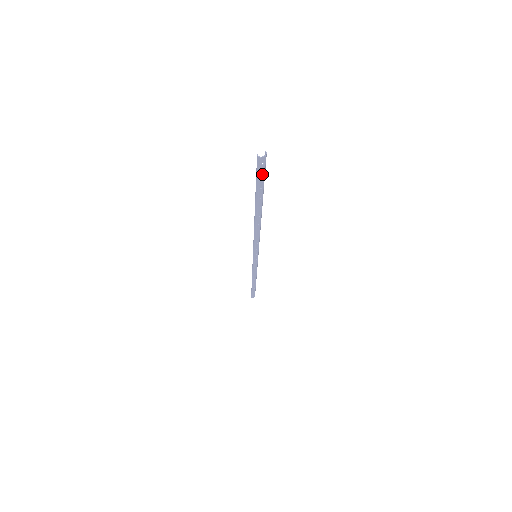
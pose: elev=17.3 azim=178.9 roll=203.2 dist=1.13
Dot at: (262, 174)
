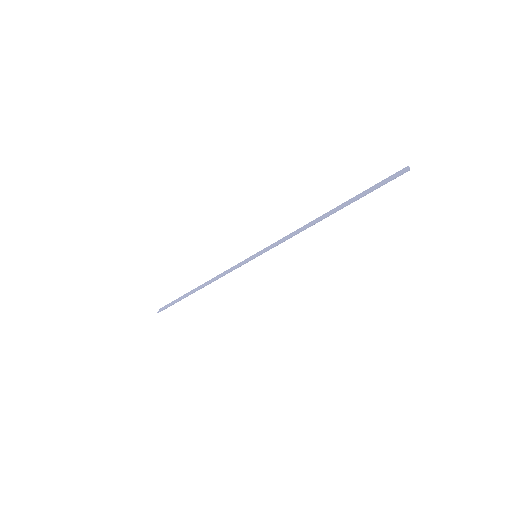
Dot at: (389, 181)
